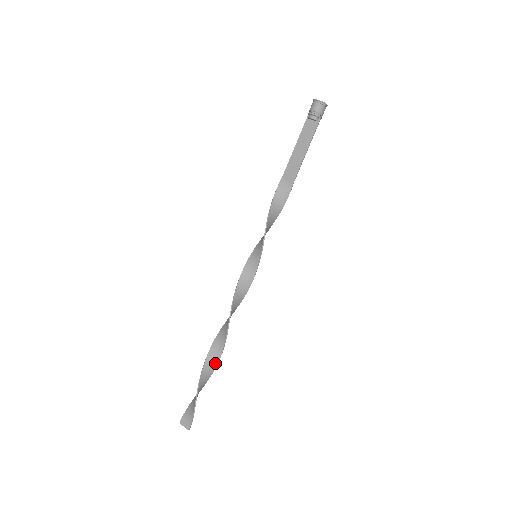
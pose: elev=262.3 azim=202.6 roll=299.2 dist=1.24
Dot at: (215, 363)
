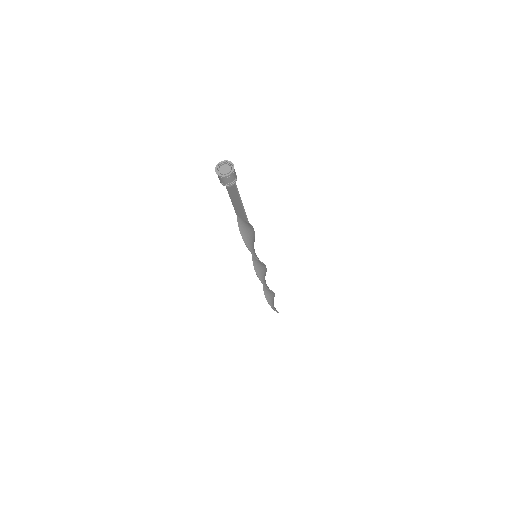
Dot at: (272, 293)
